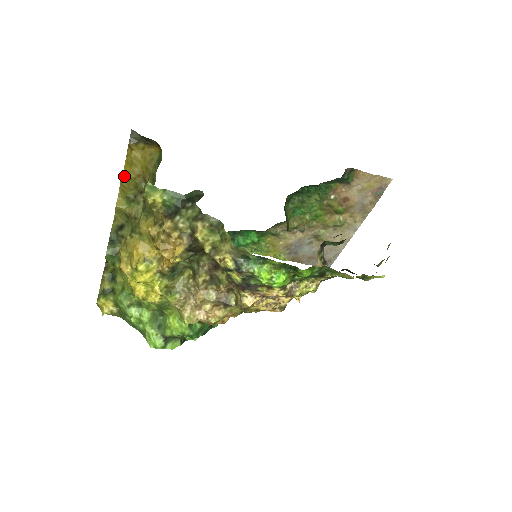
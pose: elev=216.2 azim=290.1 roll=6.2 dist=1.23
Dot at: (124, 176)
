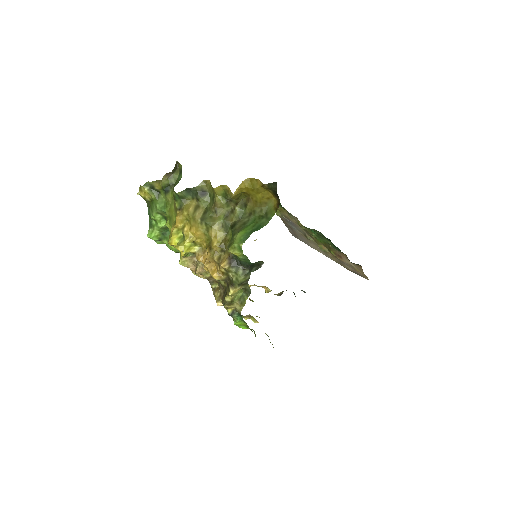
Dot at: (239, 190)
